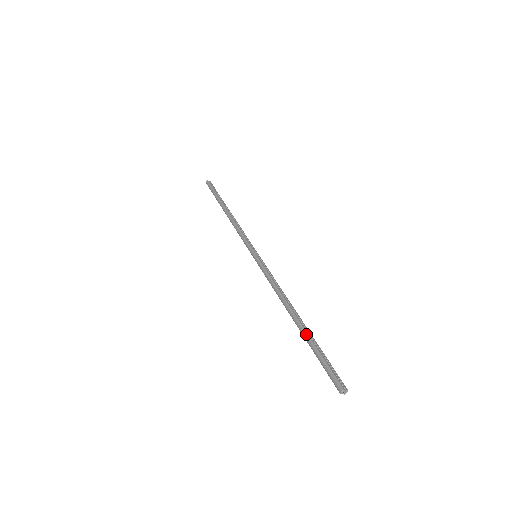
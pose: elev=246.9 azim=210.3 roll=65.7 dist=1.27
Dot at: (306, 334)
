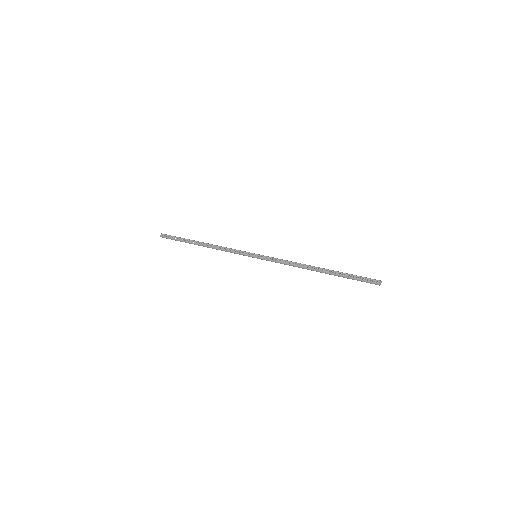
Dot at: (334, 275)
